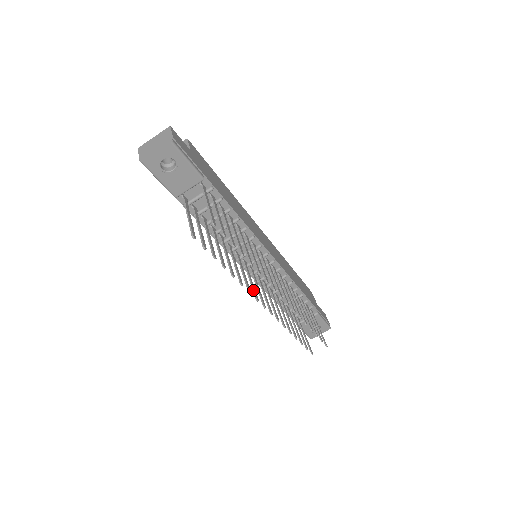
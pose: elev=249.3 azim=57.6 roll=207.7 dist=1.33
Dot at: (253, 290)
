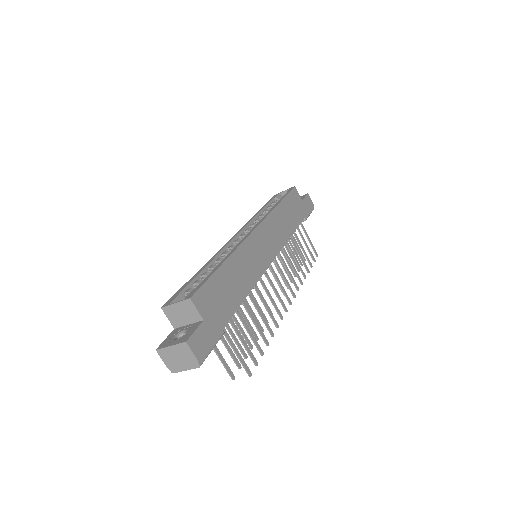
Dot at: occluded
